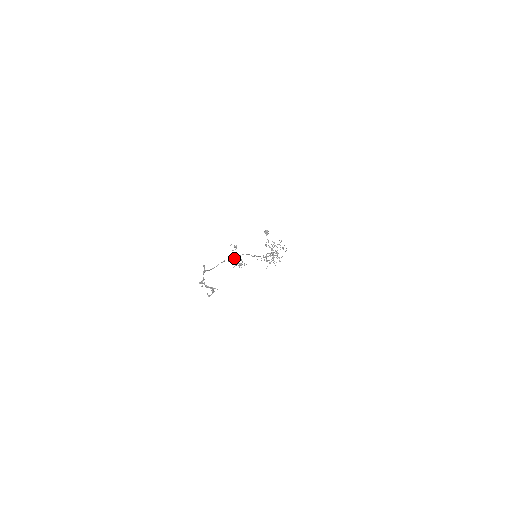
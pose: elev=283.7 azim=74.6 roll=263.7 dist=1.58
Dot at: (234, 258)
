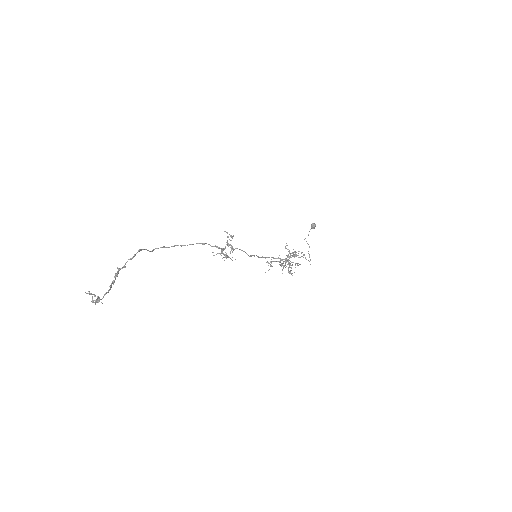
Dot at: (219, 247)
